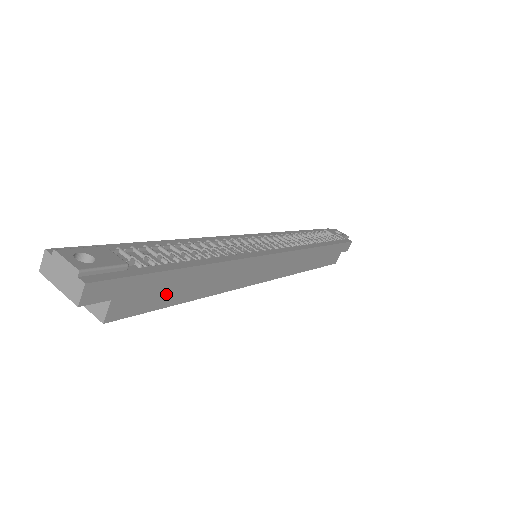
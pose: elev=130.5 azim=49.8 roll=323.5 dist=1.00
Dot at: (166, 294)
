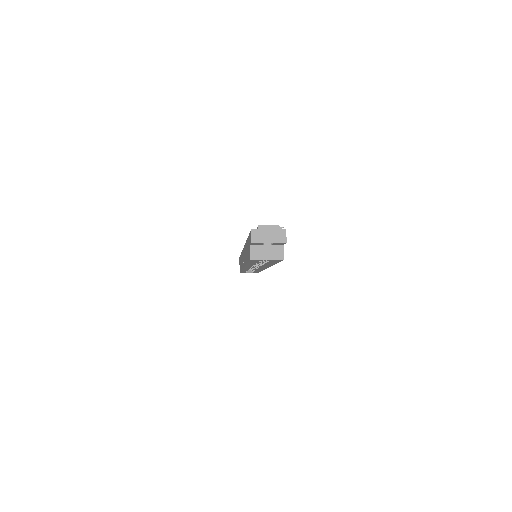
Dot at: occluded
